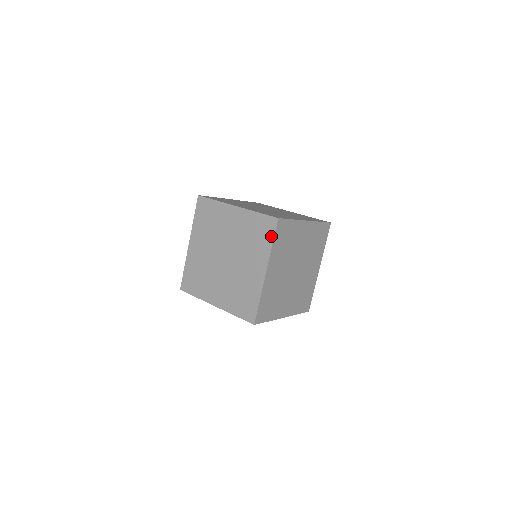
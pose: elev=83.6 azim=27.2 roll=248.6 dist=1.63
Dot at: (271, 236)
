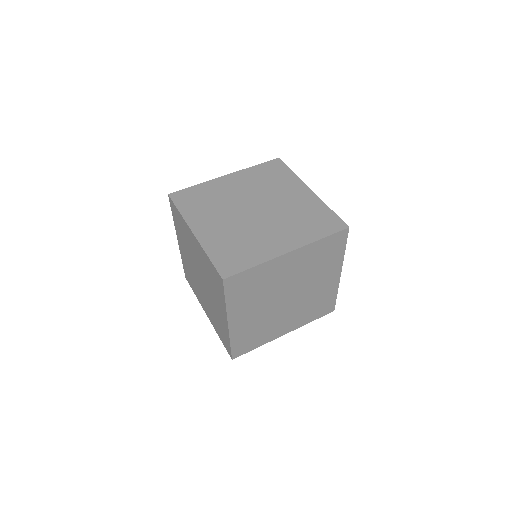
Dot at: (327, 232)
